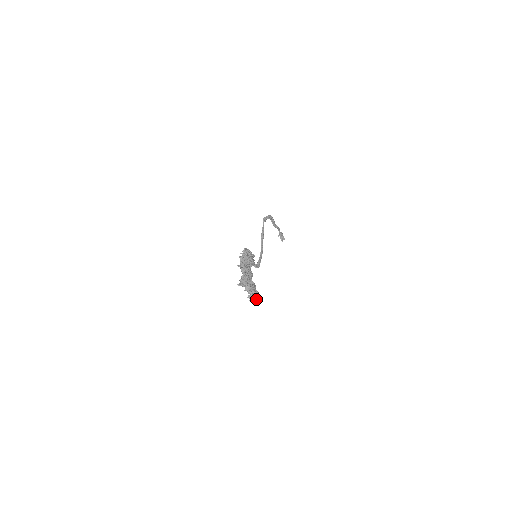
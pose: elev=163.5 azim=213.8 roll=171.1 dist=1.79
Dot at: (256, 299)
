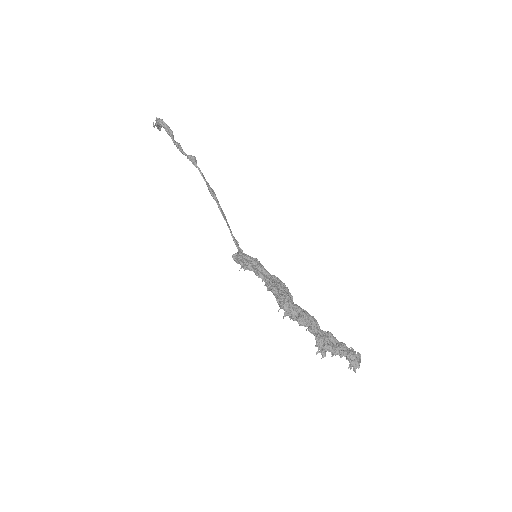
Dot at: occluded
